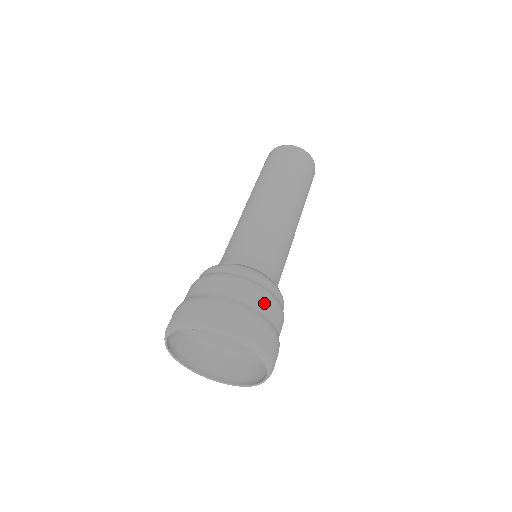
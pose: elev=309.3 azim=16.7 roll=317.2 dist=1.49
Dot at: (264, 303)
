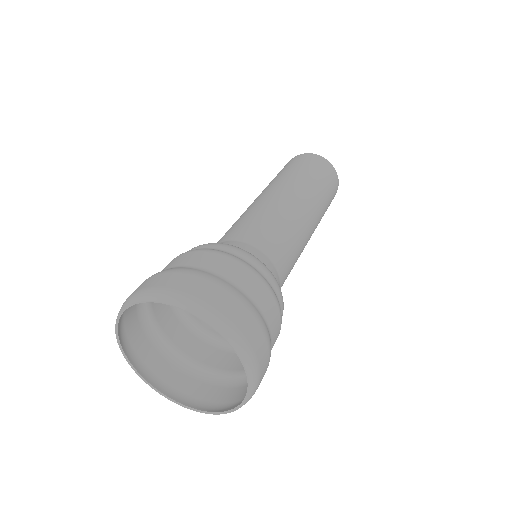
Dot at: (228, 268)
